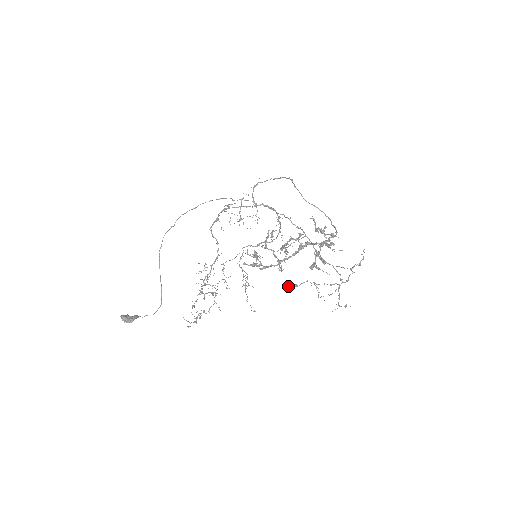
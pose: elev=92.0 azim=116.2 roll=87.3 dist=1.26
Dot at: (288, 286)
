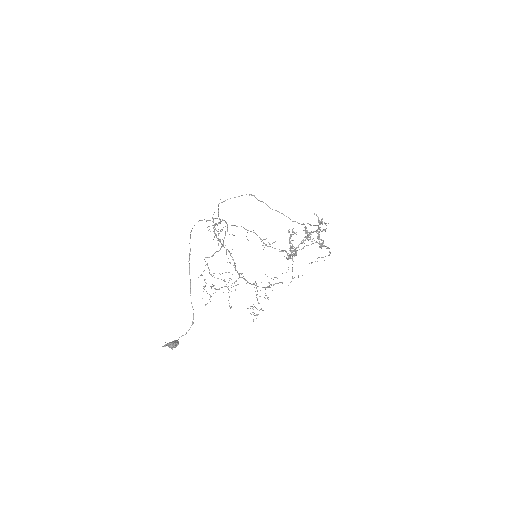
Dot at: occluded
